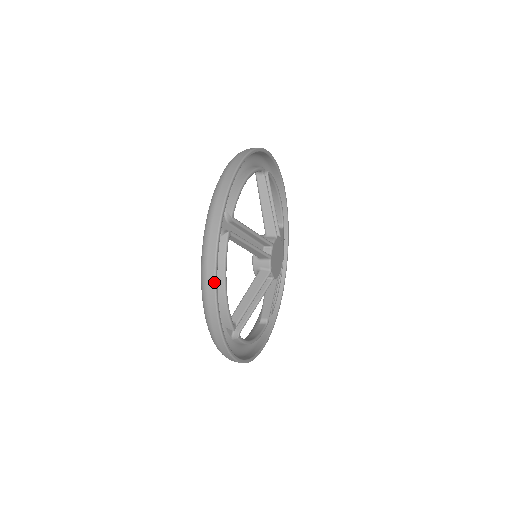
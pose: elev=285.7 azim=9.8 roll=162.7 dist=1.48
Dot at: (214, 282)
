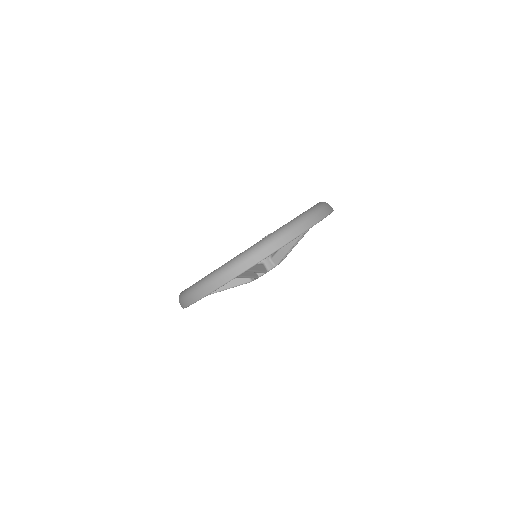
Dot at: (197, 300)
